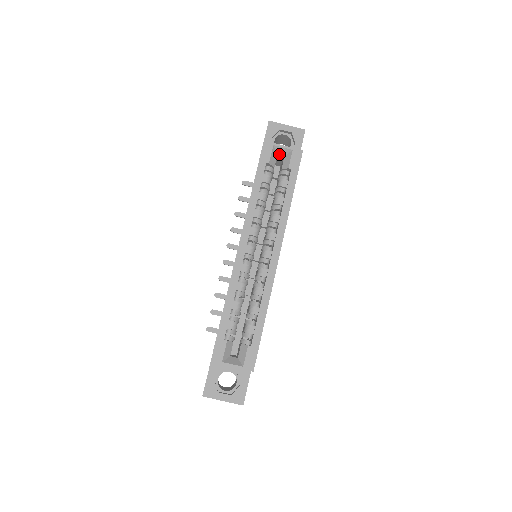
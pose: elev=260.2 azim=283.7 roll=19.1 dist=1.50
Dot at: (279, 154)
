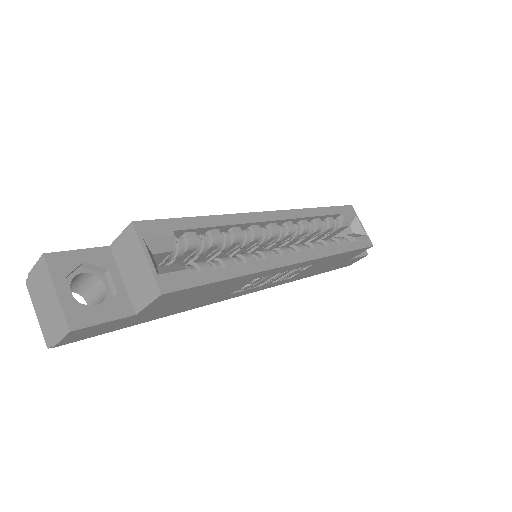
Dot at: (352, 227)
